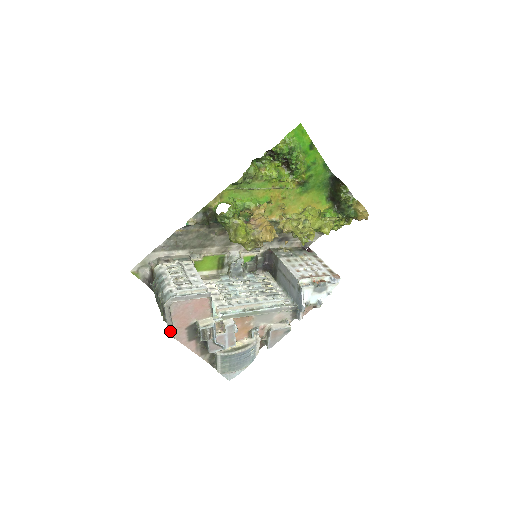
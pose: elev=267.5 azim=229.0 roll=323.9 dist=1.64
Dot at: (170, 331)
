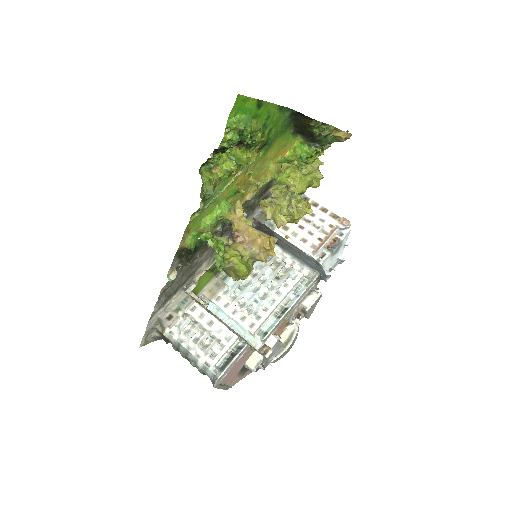
Dot at: (226, 388)
